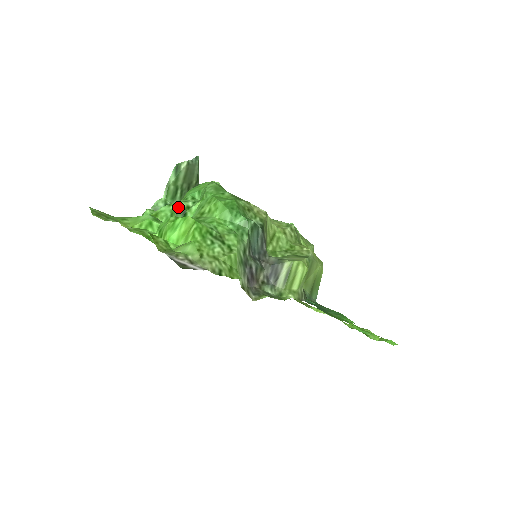
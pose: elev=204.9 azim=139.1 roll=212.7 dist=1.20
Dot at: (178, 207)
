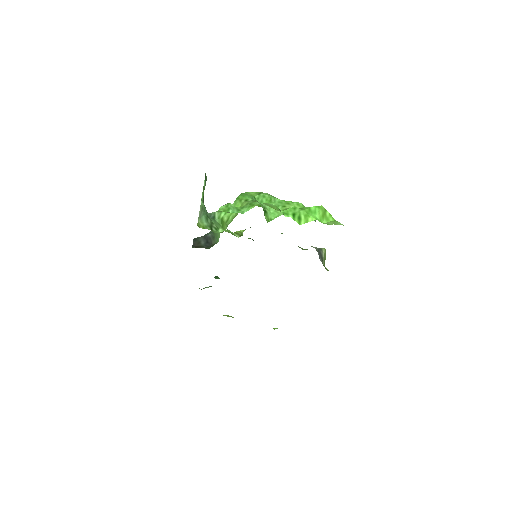
Dot at: (261, 204)
